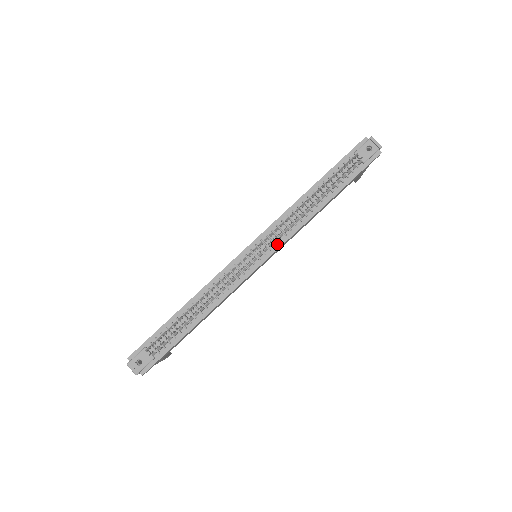
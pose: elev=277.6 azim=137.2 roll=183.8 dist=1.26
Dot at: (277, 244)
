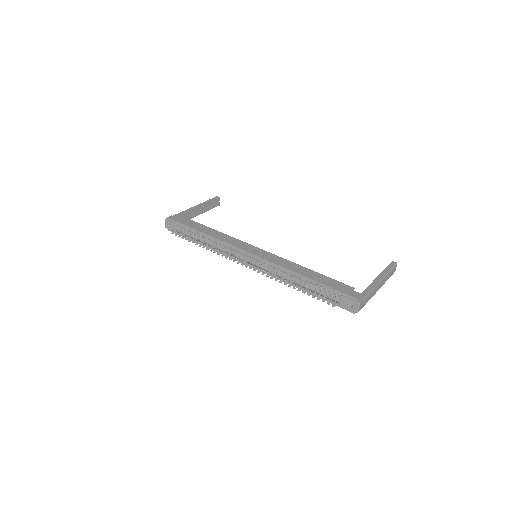
Dot at: occluded
